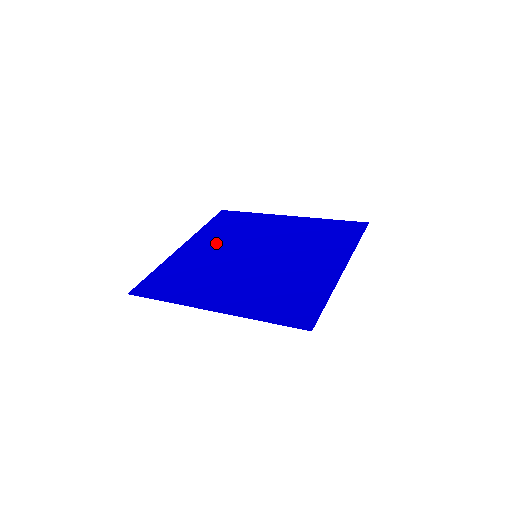
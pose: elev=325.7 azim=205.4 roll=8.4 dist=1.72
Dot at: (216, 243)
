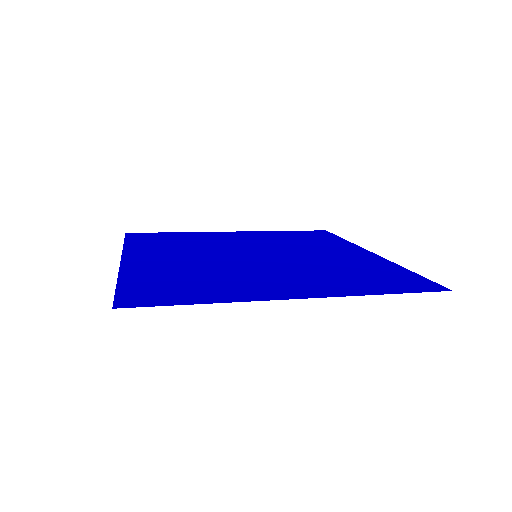
Dot at: (256, 239)
